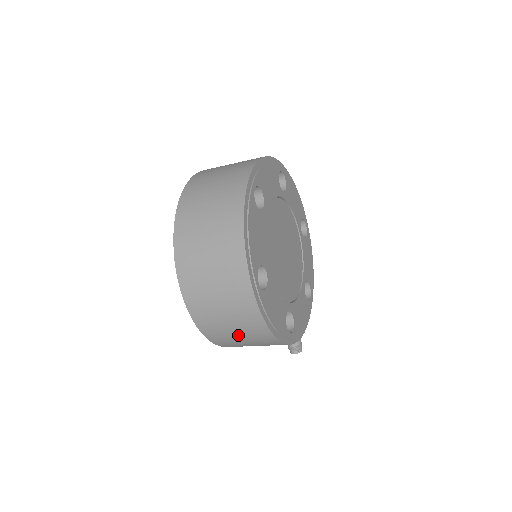
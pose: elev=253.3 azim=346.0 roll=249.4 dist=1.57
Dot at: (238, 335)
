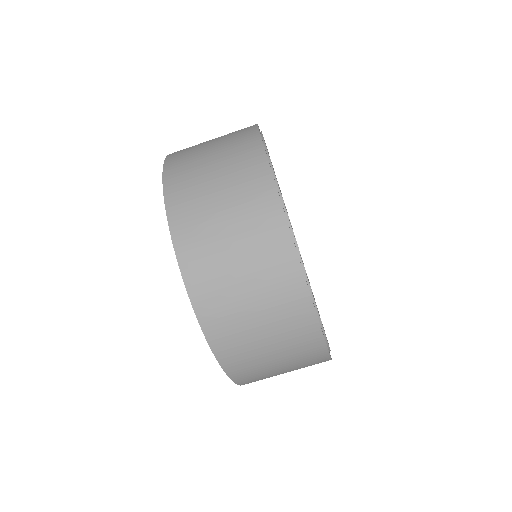
Dot at: occluded
